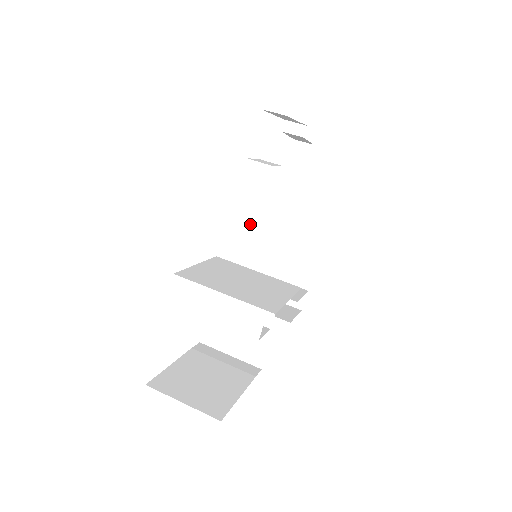
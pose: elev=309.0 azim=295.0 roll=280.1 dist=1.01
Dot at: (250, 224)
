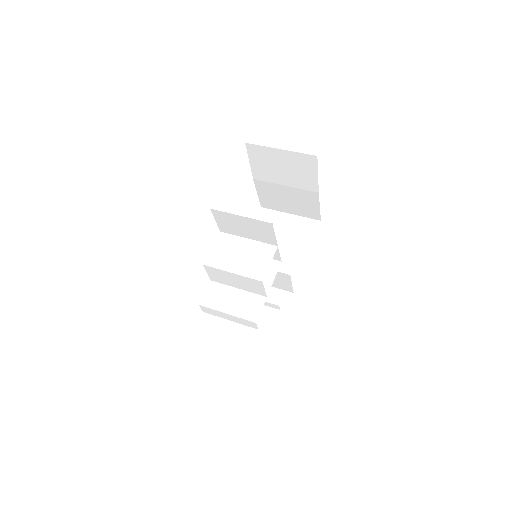
Dot at: occluded
